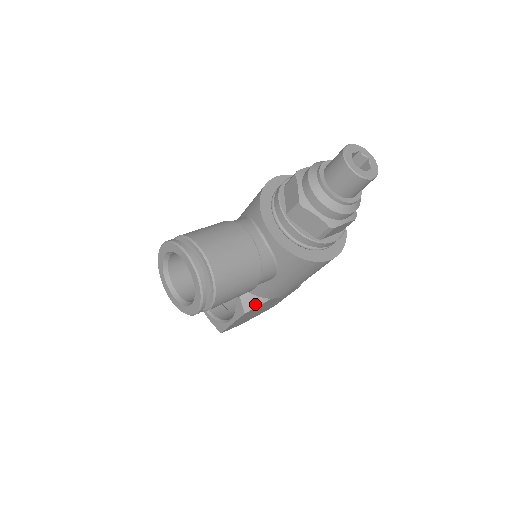
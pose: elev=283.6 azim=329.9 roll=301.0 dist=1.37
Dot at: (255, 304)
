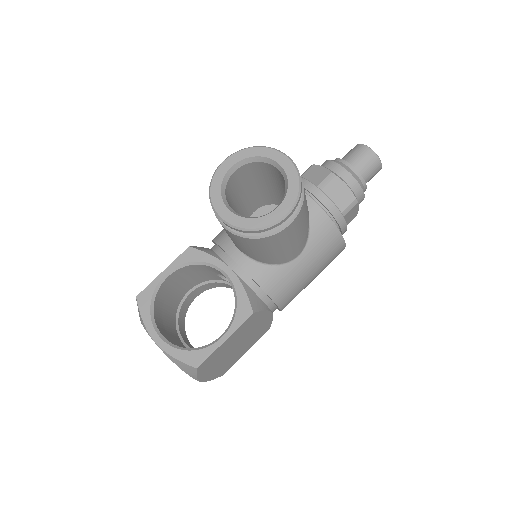
Dot at: (260, 307)
